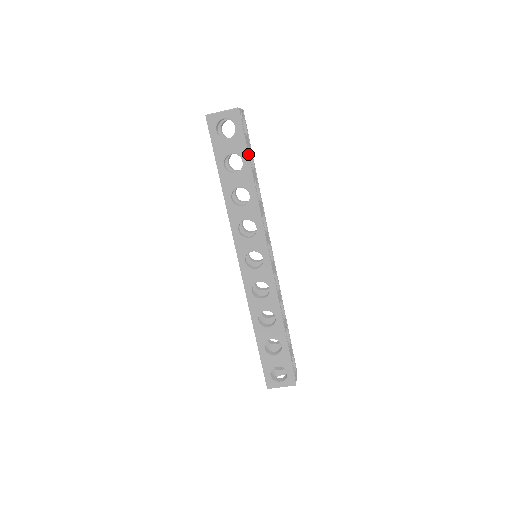
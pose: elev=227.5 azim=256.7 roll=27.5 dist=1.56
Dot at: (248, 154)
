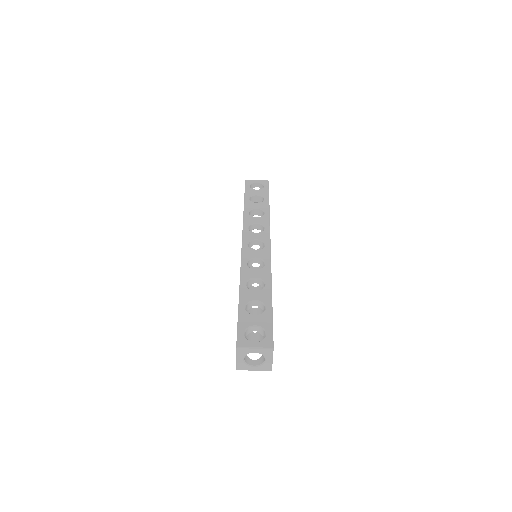
Dot at: occluded
